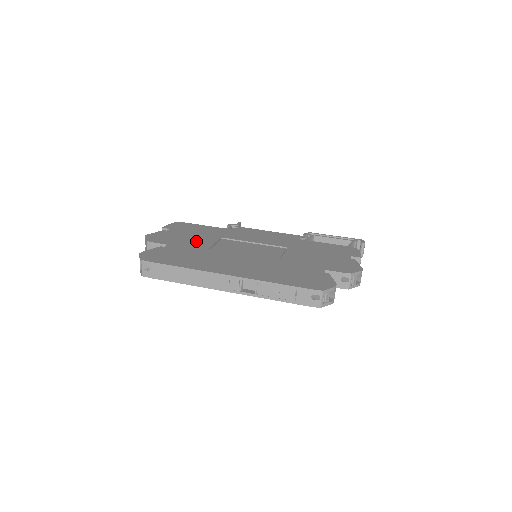
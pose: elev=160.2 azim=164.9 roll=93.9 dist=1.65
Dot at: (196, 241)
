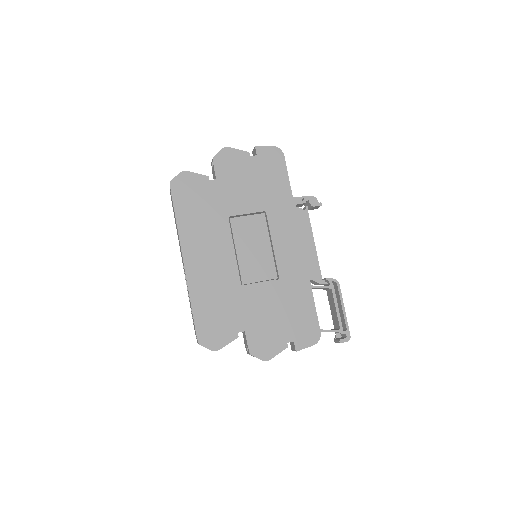
Dot at: (240, 196)
